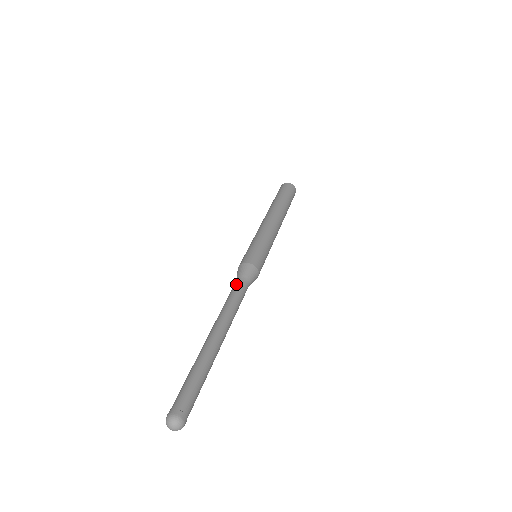
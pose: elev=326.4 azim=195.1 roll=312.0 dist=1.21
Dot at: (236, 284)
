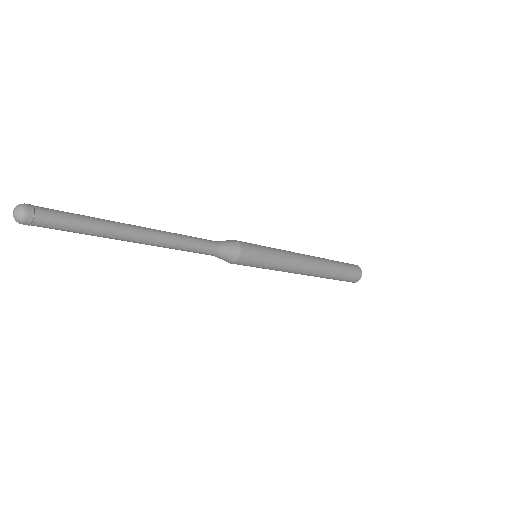
Dot at: occluded
